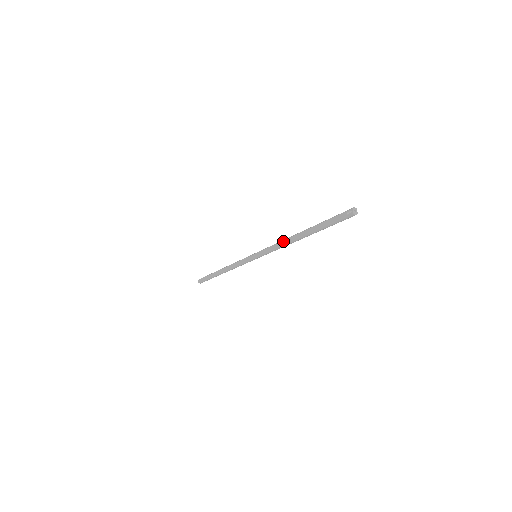
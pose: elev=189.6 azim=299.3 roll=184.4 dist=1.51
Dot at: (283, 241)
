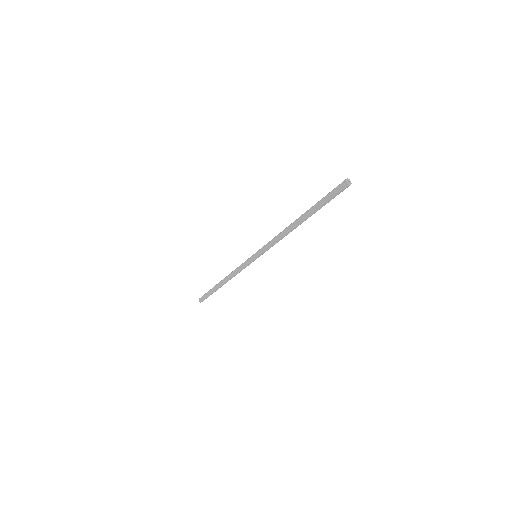
Dot at: (282, 232)
